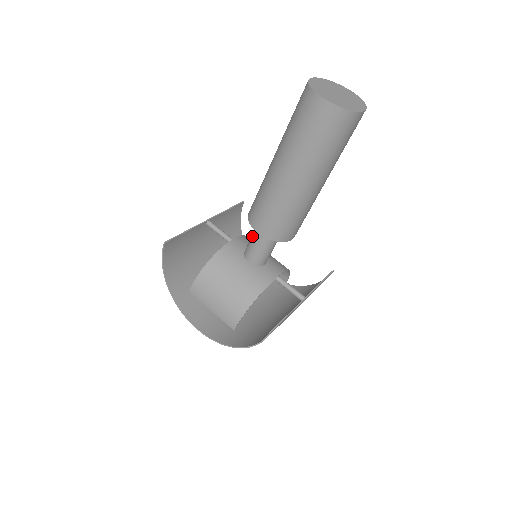
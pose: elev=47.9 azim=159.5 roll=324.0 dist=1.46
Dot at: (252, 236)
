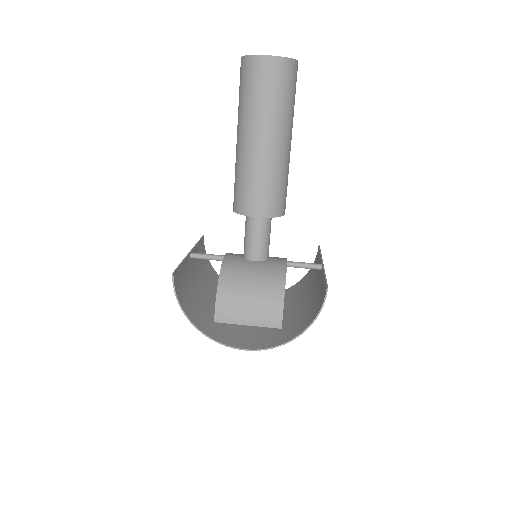
Dot at: (246, 234)
